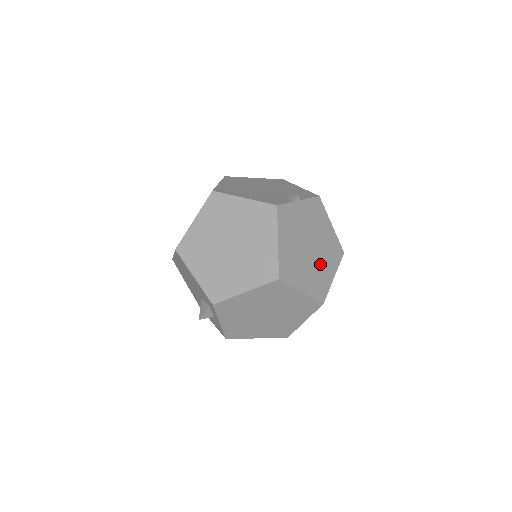
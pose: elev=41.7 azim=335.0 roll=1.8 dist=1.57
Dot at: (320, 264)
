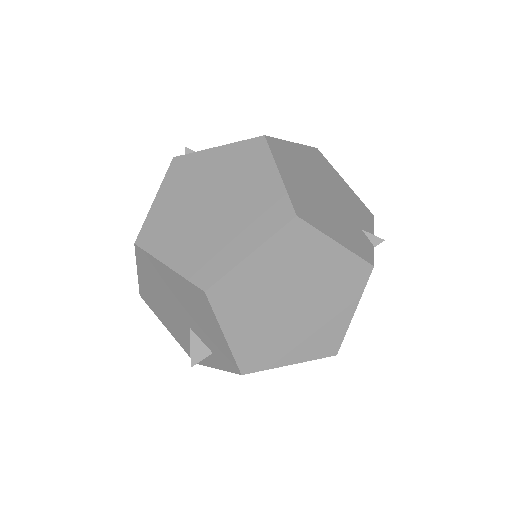
Dot at: occluded
